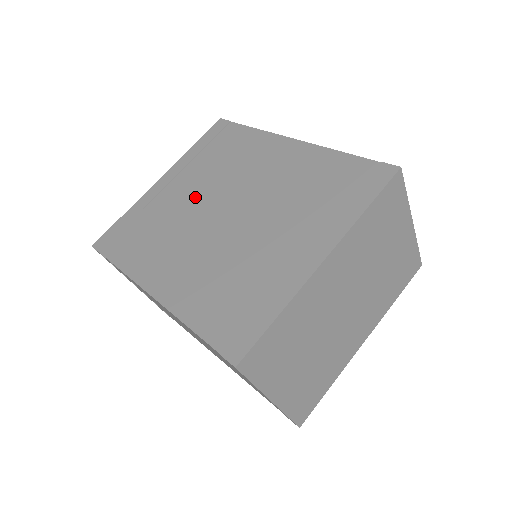
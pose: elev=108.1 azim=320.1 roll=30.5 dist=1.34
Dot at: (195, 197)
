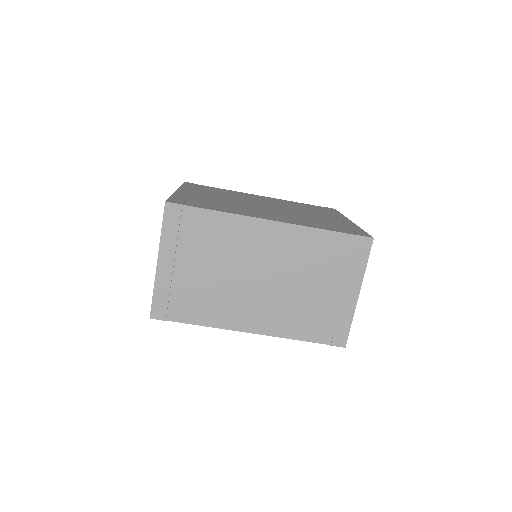
Dot at: (229, 199)
